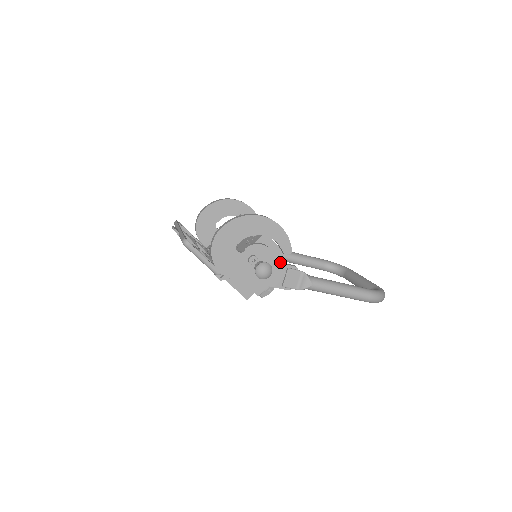
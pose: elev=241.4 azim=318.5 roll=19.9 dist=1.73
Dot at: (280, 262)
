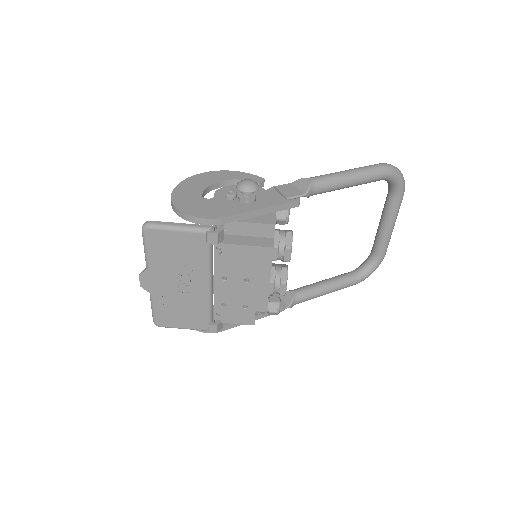
Dot at: occluded
